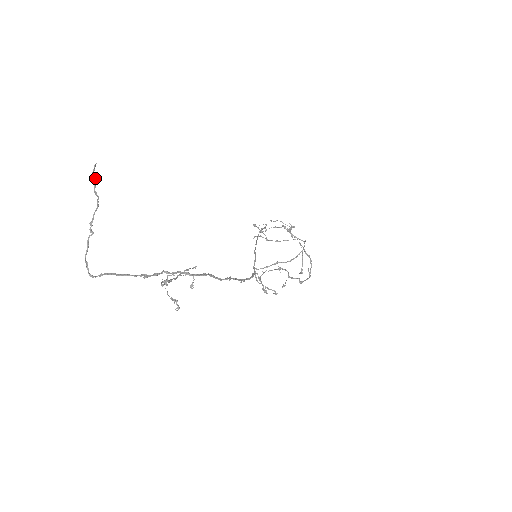
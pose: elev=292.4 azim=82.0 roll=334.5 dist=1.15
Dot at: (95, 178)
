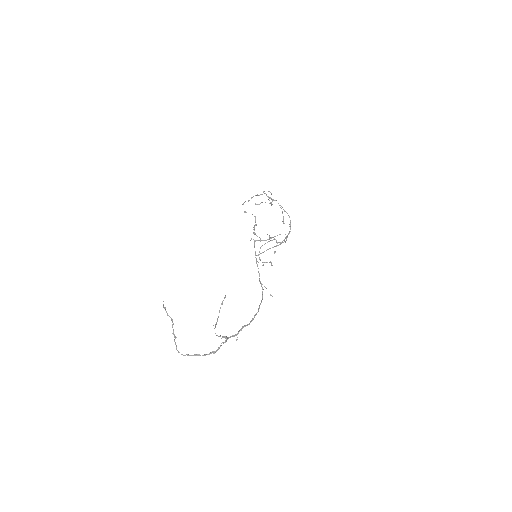
Dot at: (165, 308)
